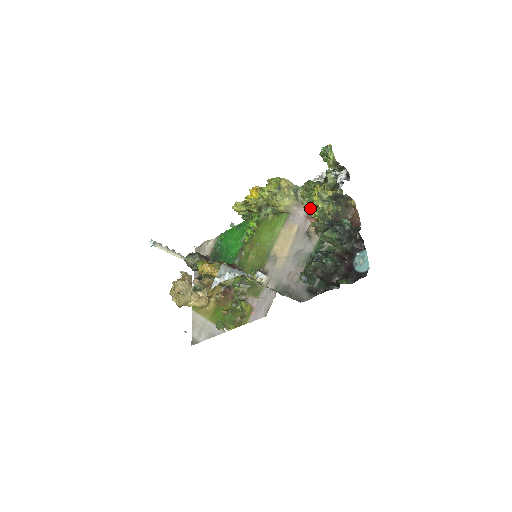
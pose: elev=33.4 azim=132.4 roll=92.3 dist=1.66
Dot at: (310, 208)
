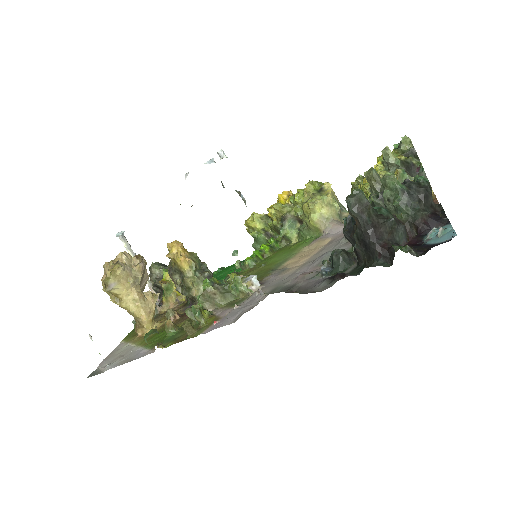
Dot at: (364, 180)
